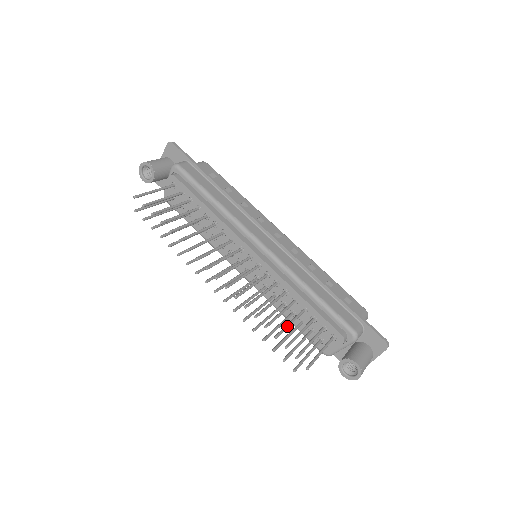
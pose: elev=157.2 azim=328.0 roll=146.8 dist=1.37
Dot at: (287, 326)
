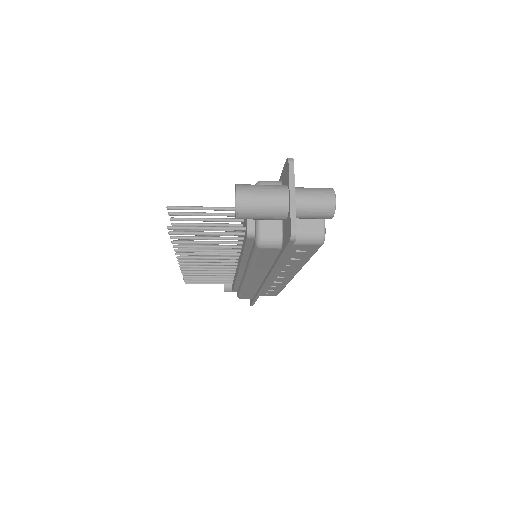
Dot at: (197, 223)
